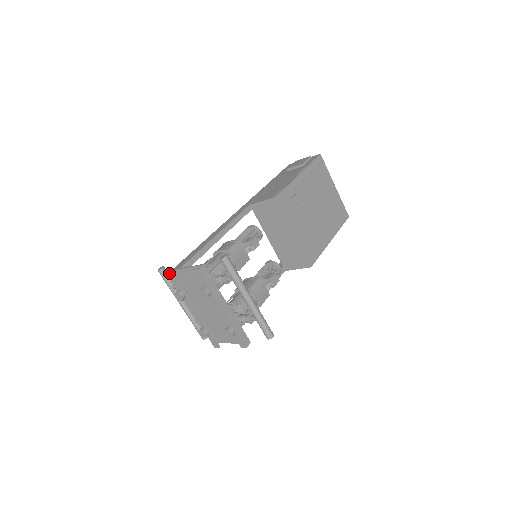
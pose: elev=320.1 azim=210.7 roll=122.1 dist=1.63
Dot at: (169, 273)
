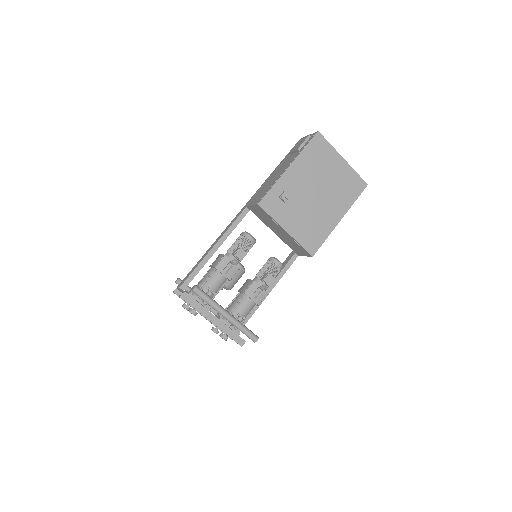
Dot at: (173, 292)
